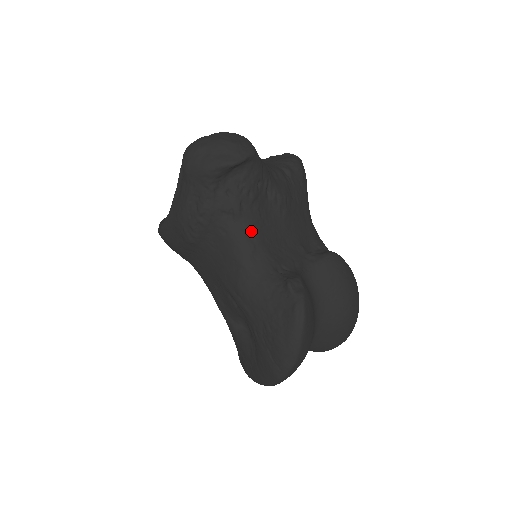
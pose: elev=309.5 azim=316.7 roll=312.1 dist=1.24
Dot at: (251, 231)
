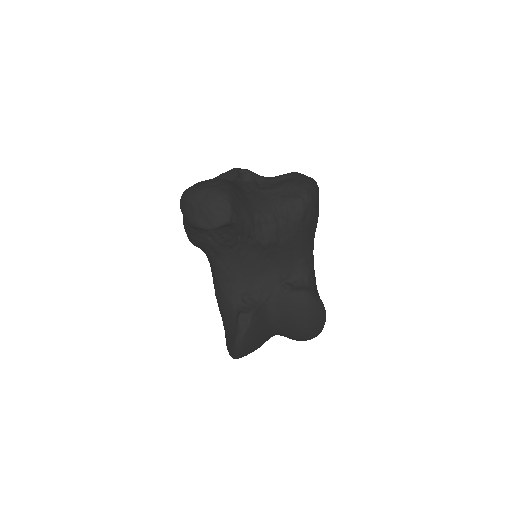
Dot at: (227, 265)
